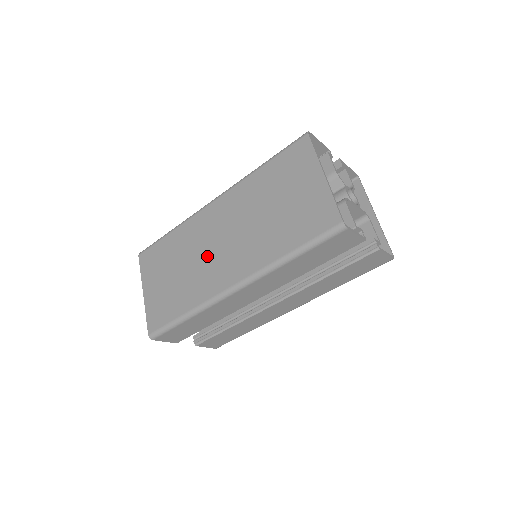
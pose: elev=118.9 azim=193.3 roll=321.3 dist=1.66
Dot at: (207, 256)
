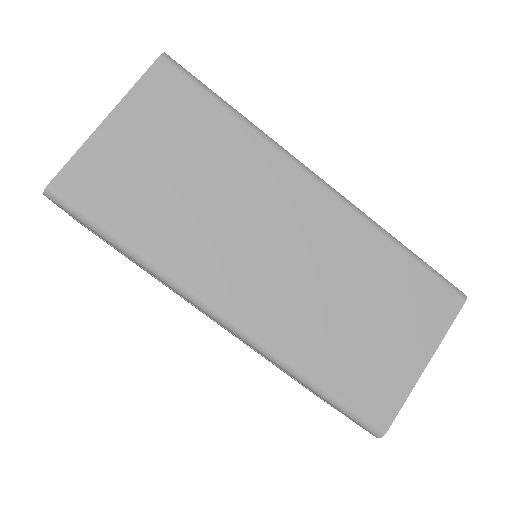
Dot at: (241, 232)
